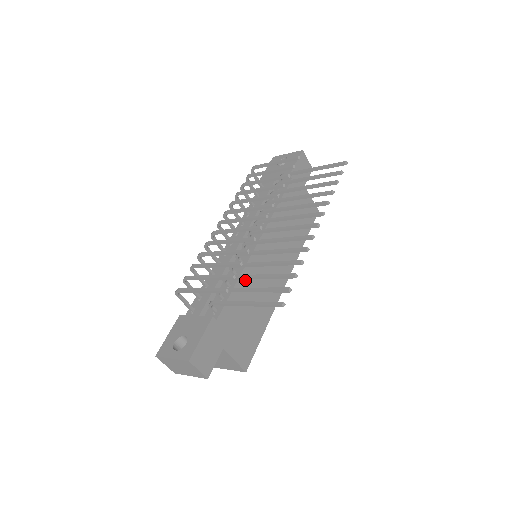
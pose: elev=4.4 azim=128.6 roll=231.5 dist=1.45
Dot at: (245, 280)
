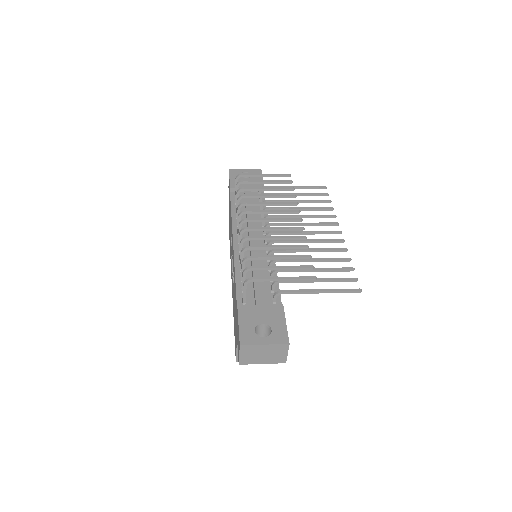
Dot at: occluded
